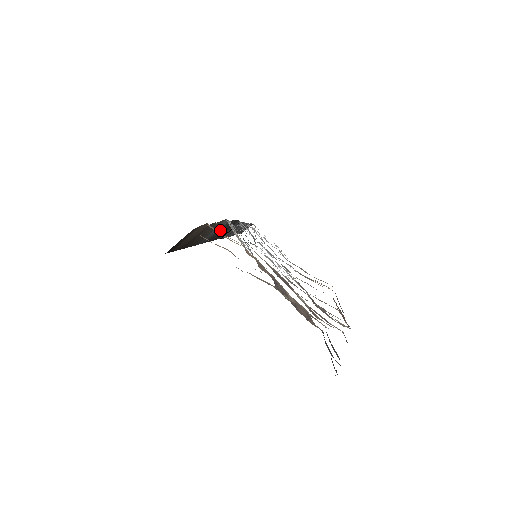
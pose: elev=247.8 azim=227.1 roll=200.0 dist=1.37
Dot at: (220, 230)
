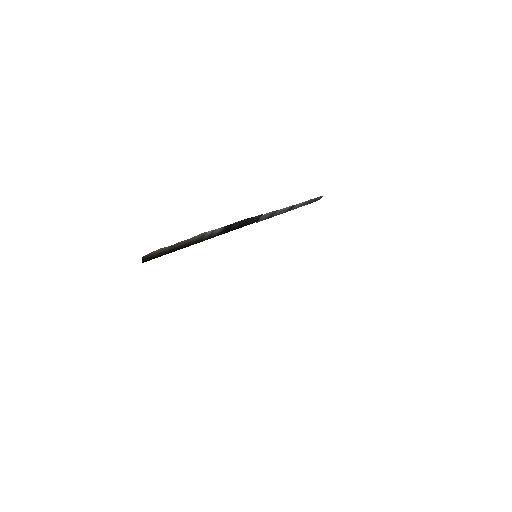
Dot at: (226, 229)
